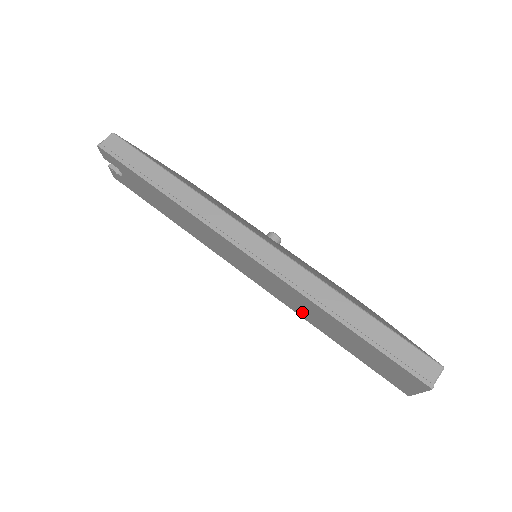
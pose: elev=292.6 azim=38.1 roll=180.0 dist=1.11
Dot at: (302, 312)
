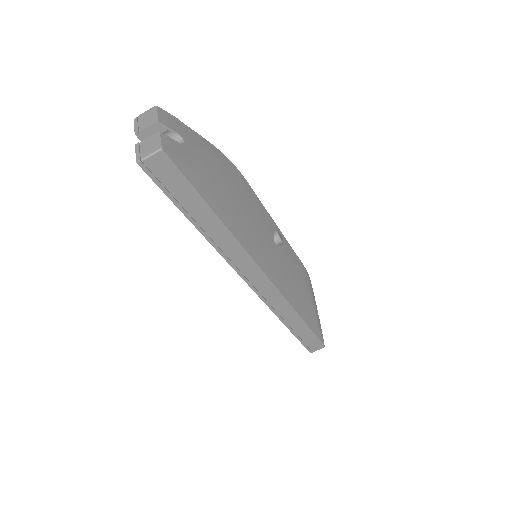
Dot at: occluded
